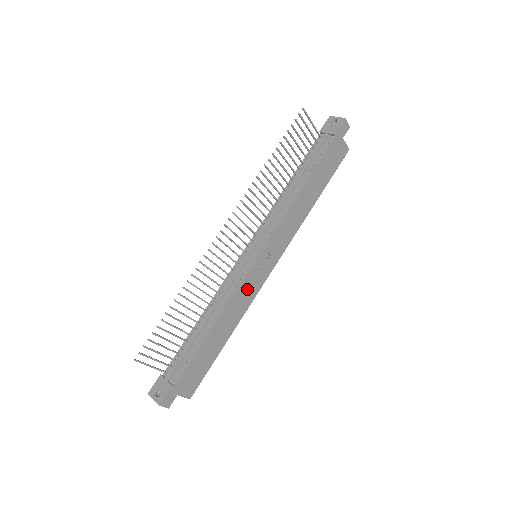
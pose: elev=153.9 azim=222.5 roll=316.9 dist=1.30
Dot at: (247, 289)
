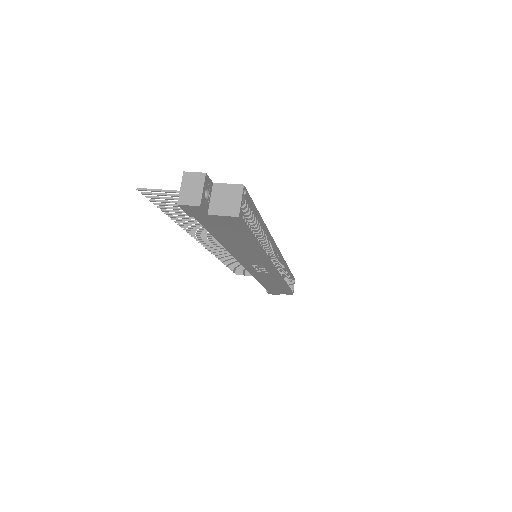
Dot at: (264, 275)
